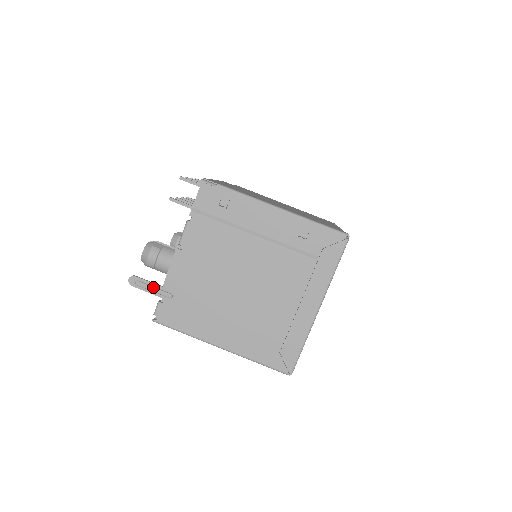
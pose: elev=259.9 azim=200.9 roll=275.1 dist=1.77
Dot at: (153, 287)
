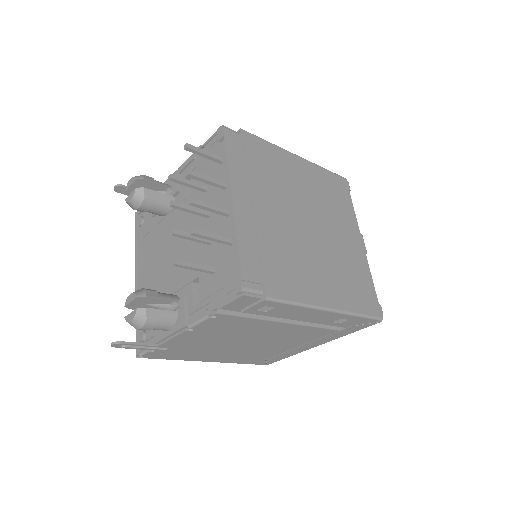
Dot at: (145, 348)
